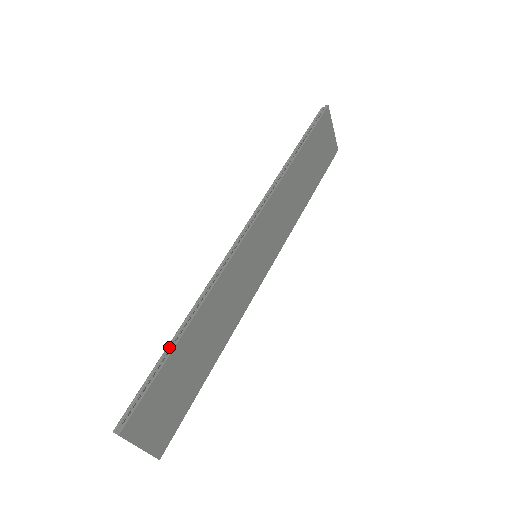
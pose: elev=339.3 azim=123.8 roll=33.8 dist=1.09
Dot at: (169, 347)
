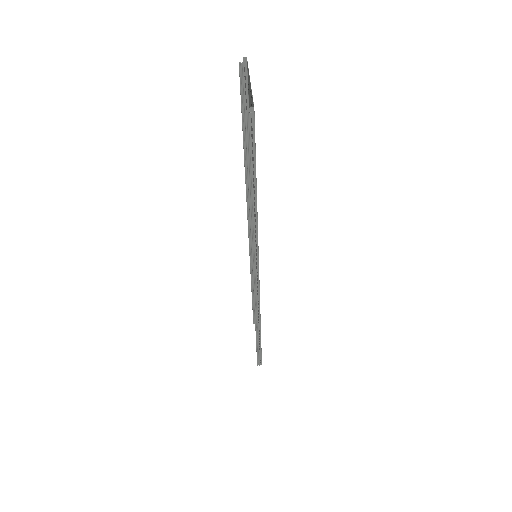
Dot at: (257, 340)
